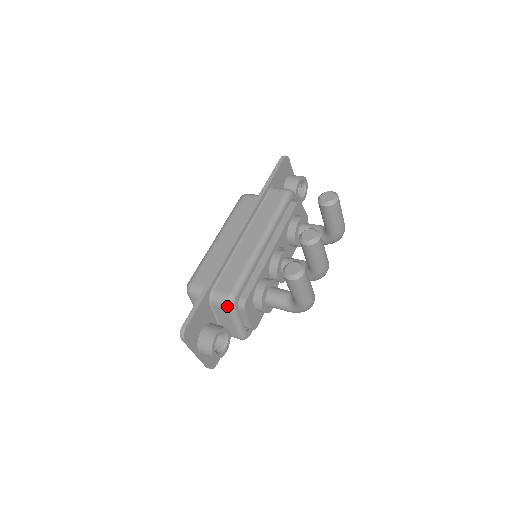
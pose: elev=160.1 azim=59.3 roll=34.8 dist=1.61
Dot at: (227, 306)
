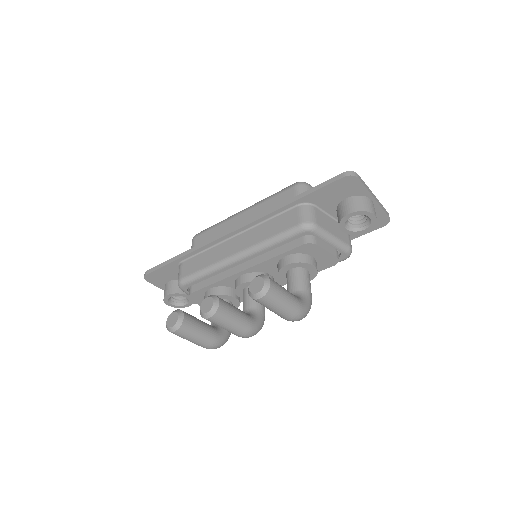
Dot at: (178, 284)
